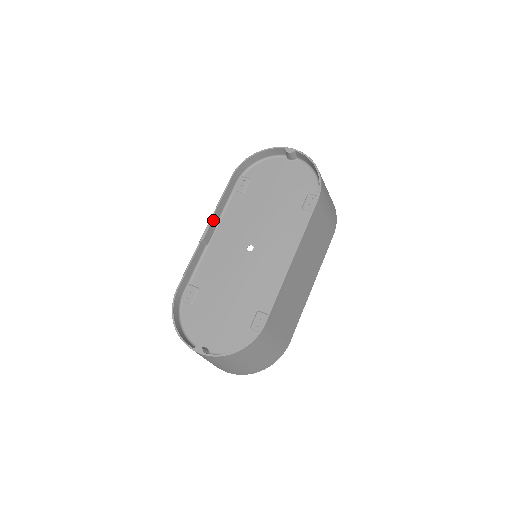
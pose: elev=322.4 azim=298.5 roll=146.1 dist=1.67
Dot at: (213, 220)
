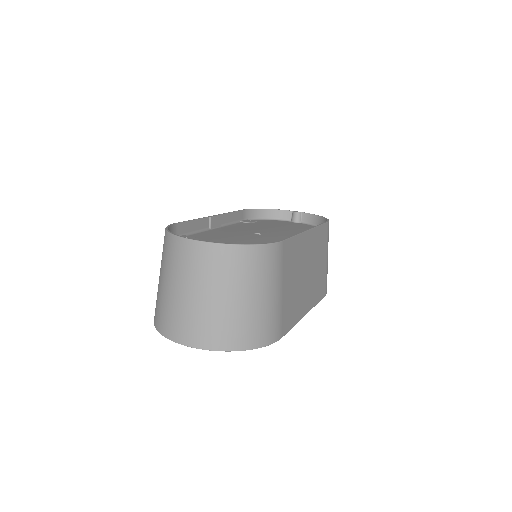
Dot at: (221, 218)
